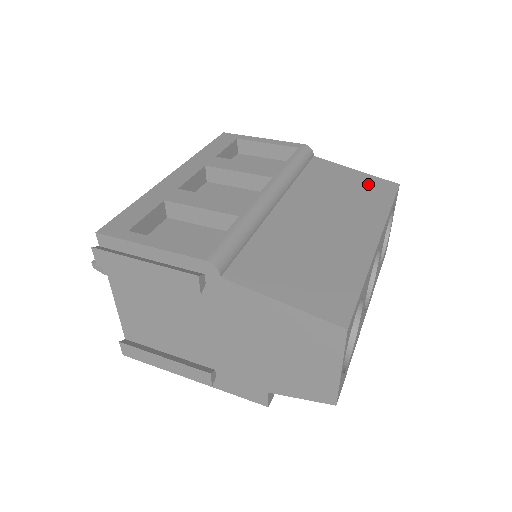
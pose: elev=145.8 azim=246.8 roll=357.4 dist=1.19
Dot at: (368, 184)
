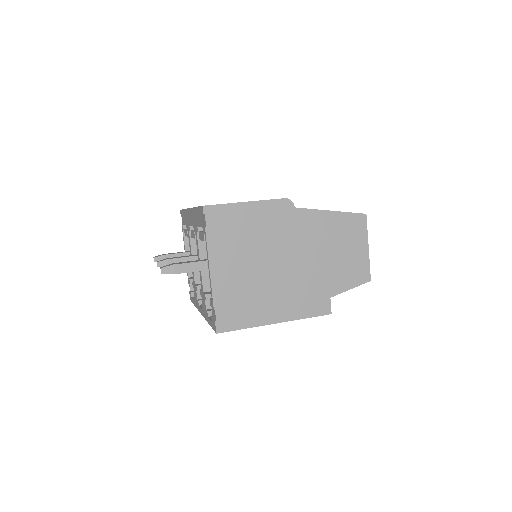
Dot at: occluded
